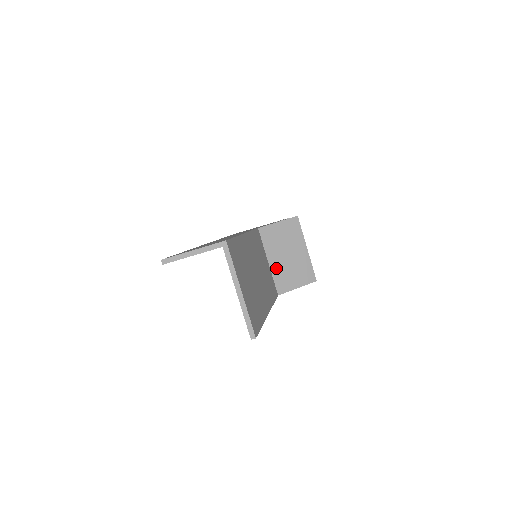
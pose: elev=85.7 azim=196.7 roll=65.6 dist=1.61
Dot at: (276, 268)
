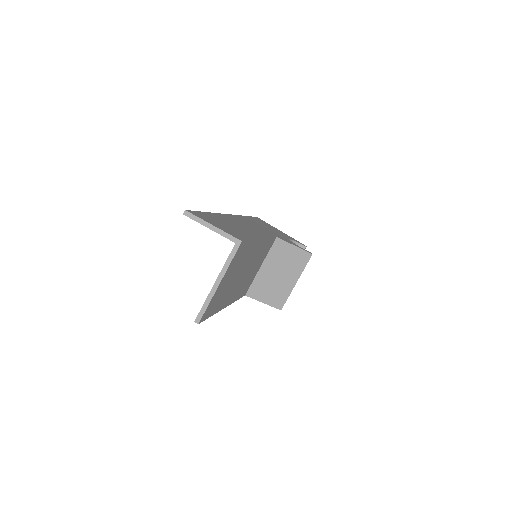
Dot at: (262, 276)
